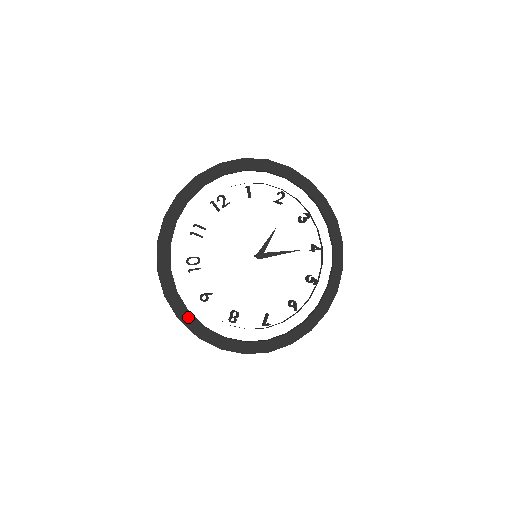
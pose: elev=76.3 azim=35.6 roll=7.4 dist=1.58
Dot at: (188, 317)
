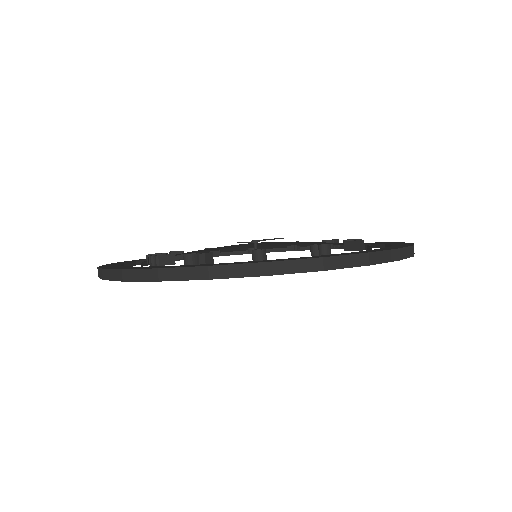
Dot at: occluded
